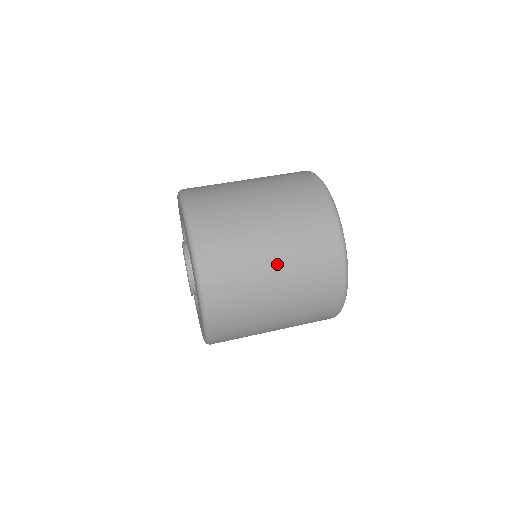
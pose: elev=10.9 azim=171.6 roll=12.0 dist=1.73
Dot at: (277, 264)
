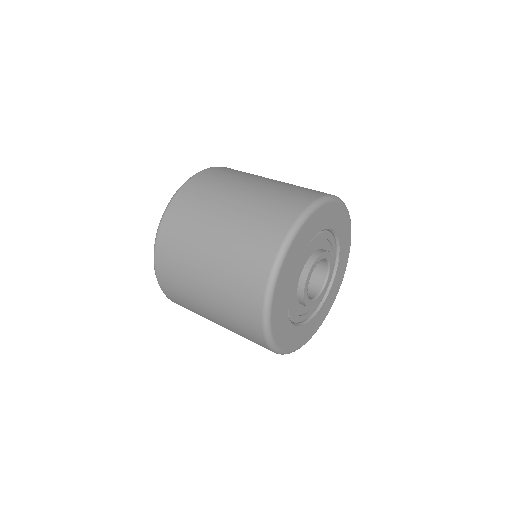
Dot at: (224, 222)
